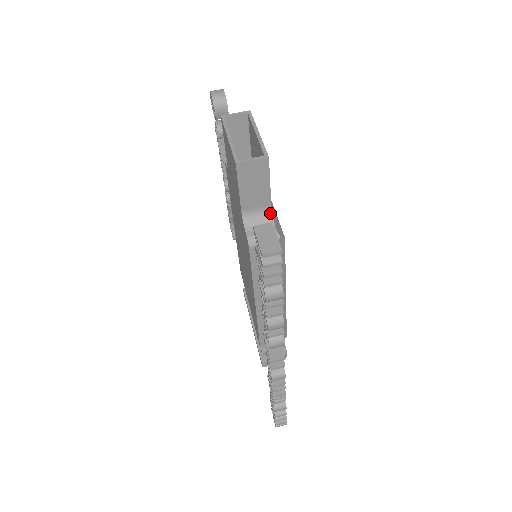
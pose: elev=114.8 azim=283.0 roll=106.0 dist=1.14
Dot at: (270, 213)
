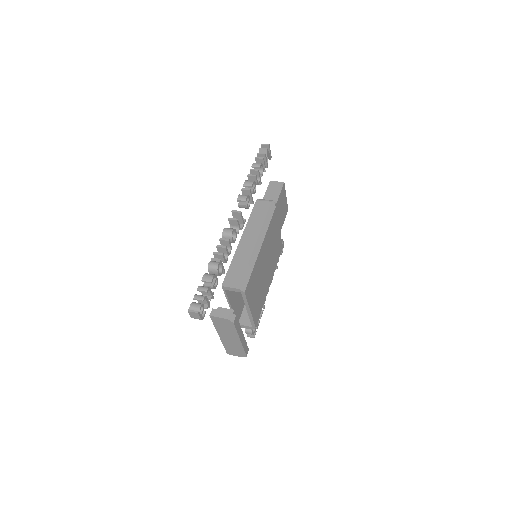
Dot at: (275, 204)
